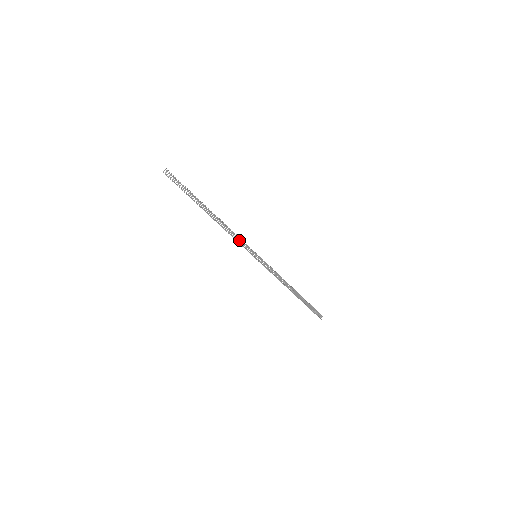
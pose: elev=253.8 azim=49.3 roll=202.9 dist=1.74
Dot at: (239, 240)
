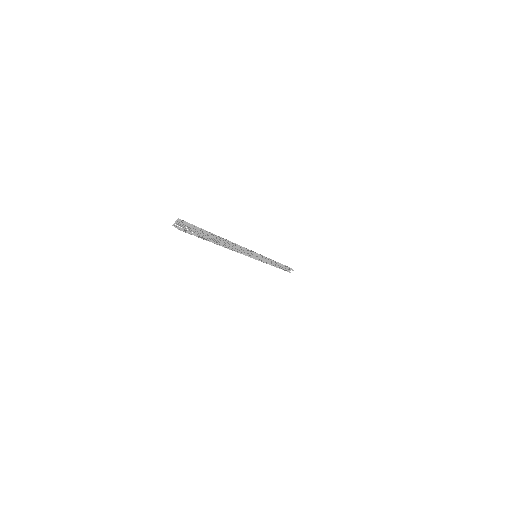
Dot at: (245, 251)
